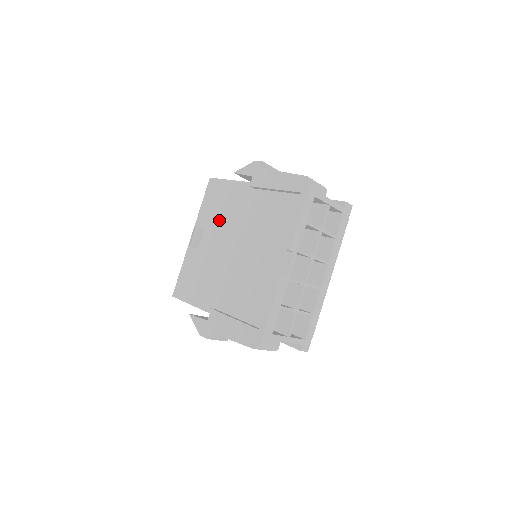
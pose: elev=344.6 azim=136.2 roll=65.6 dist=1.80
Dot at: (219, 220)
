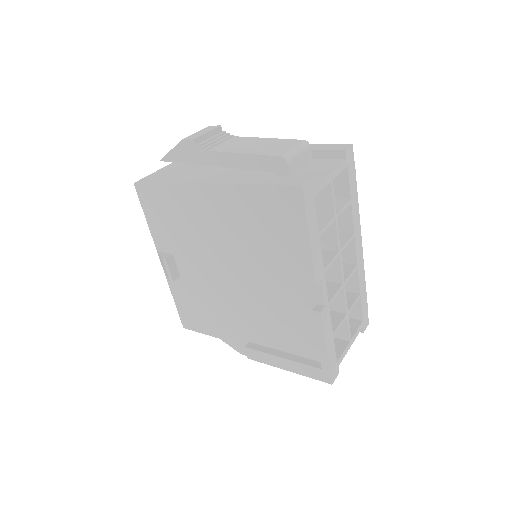
Dot at: (186, 241)
